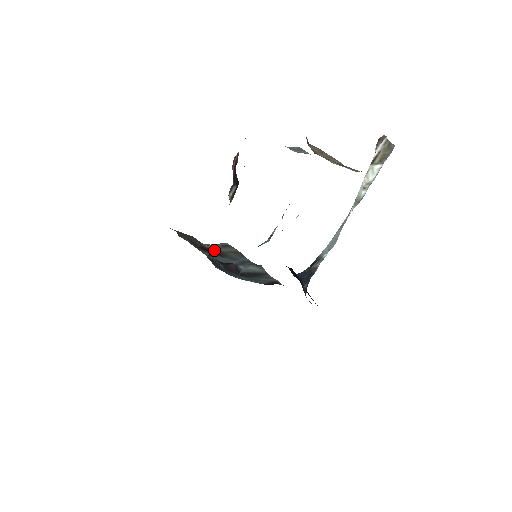
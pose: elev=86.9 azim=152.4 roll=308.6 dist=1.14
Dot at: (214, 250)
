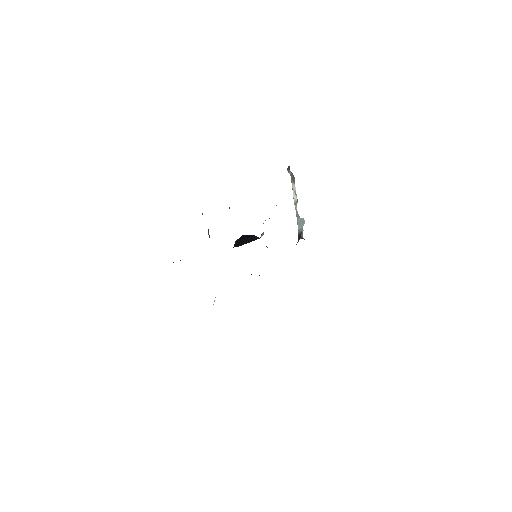
Dot at: (234, 245)
